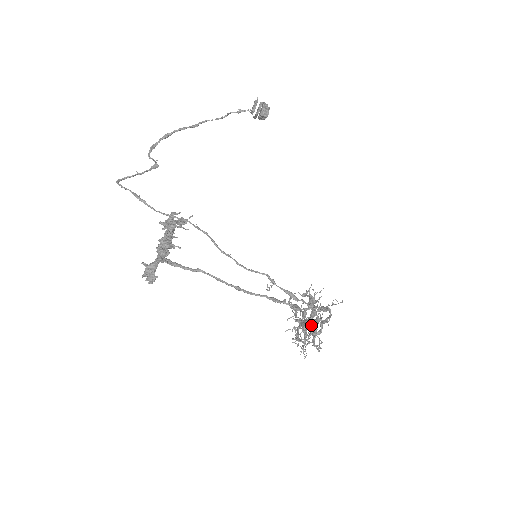
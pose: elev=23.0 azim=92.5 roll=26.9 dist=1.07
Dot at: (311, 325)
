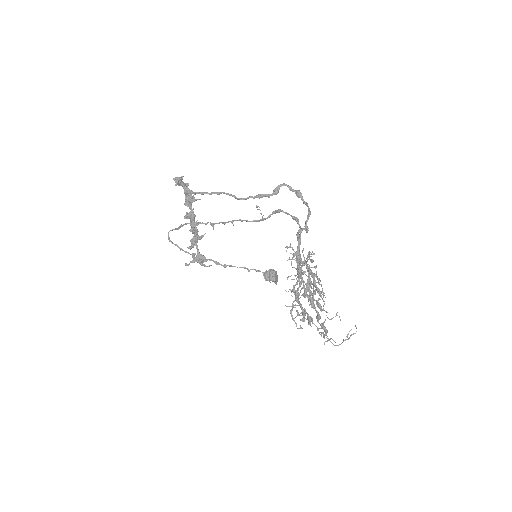
Dot at: (299, 238)
